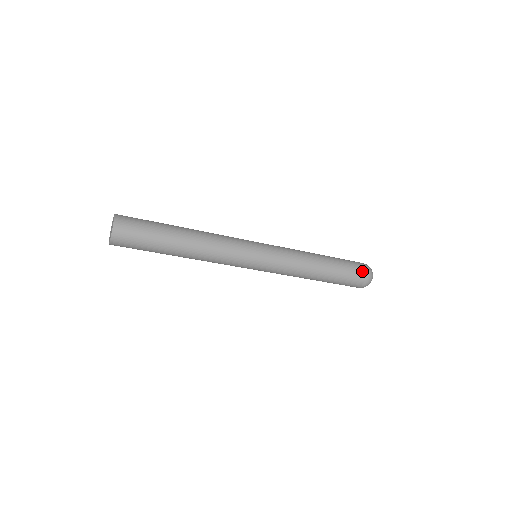
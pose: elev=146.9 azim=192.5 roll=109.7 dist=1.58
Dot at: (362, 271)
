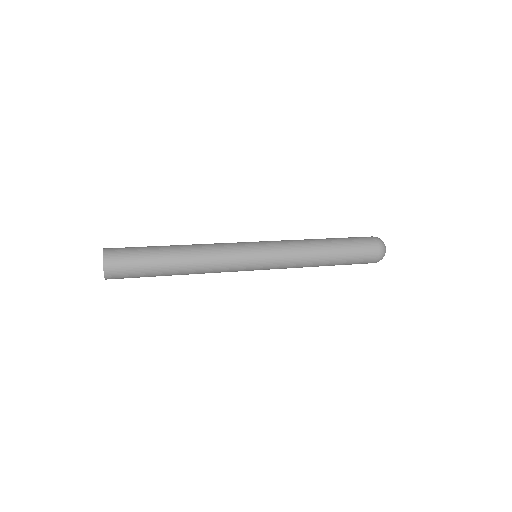
Dot at: (368, 238)
